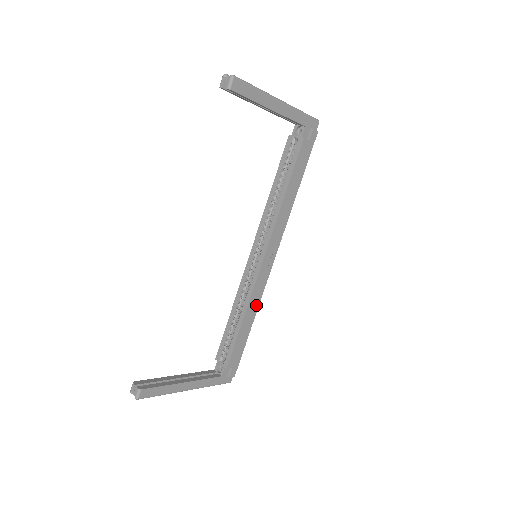
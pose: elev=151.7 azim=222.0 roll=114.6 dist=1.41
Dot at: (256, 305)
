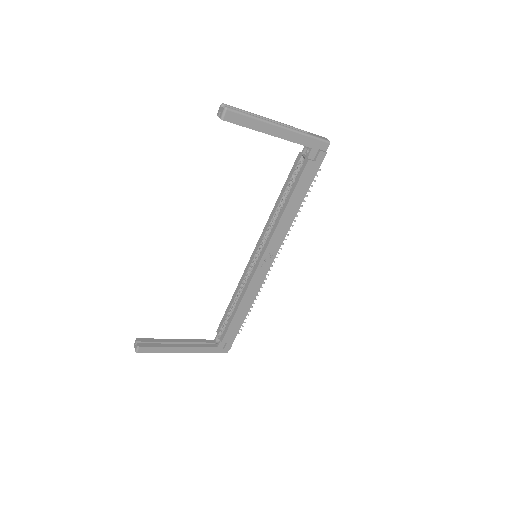
Dot at: (252, 297)
